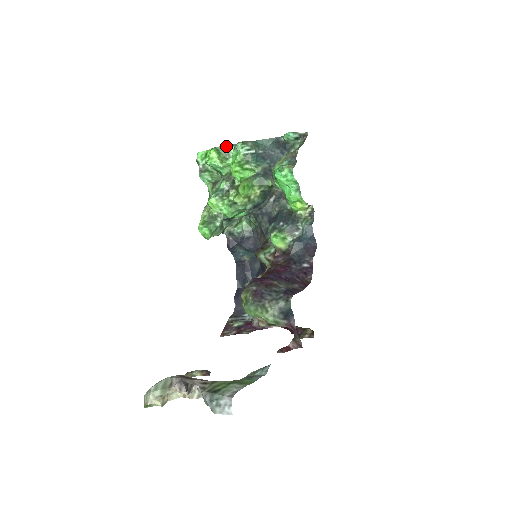
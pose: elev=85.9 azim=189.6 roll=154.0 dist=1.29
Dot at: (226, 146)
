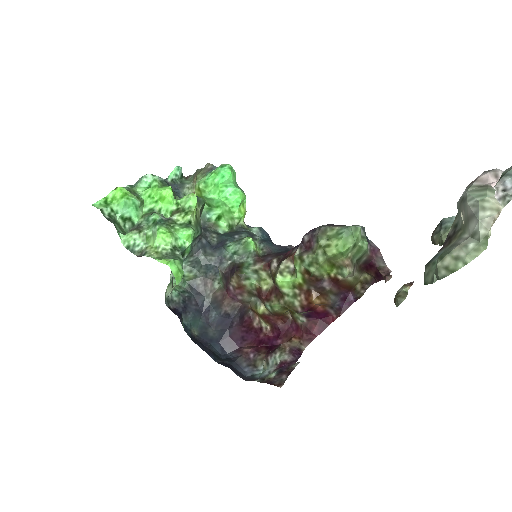
Dot at: (127, 186)
